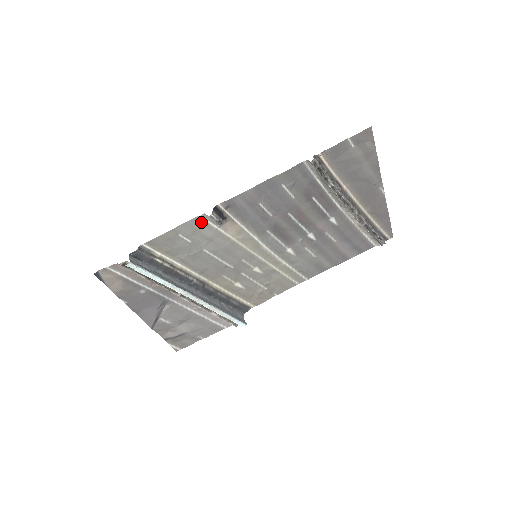
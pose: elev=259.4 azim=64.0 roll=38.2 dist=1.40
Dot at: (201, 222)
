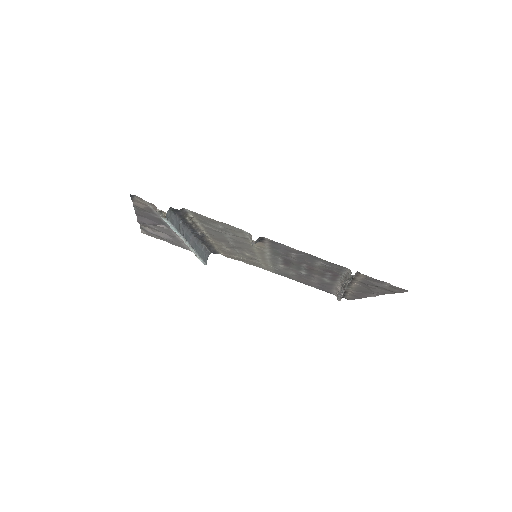
Dot at: (243, 232)
